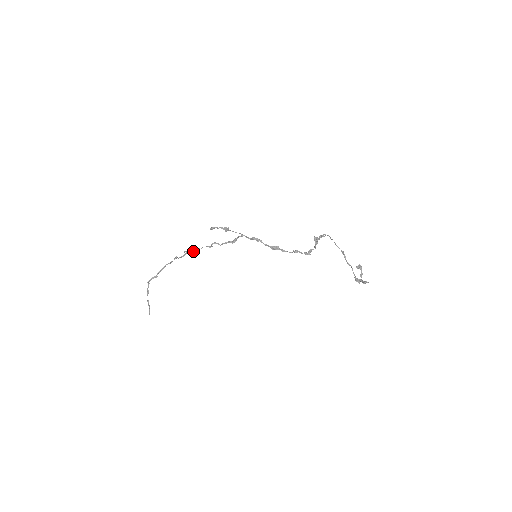
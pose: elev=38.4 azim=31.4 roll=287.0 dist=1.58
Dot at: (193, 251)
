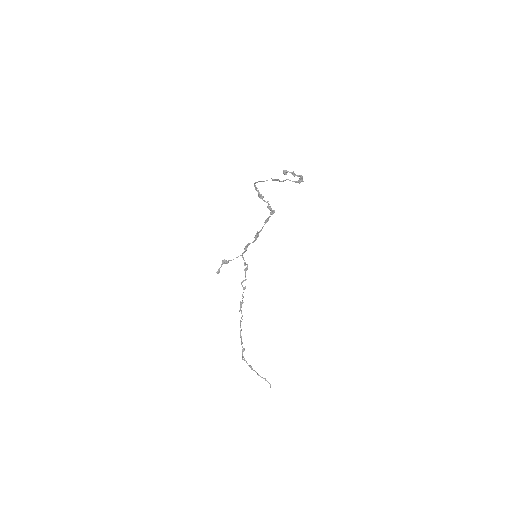
Dot at: occluded
